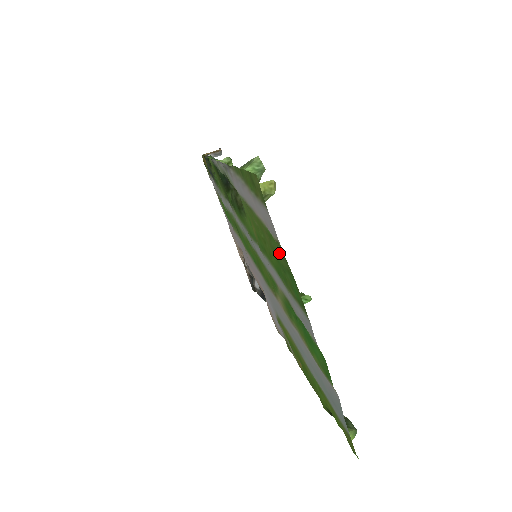
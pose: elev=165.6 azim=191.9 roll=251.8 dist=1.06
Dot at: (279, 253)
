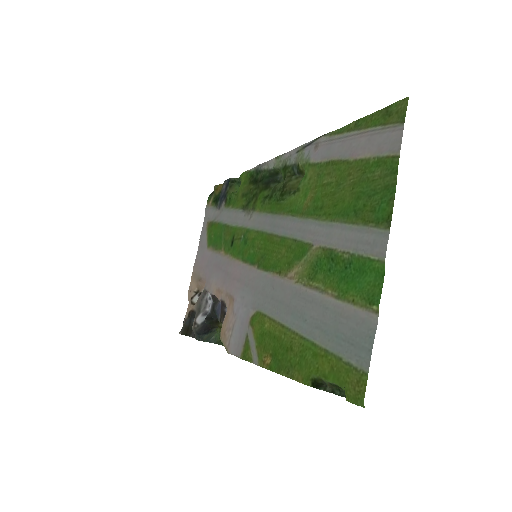
Dot at: (380, 175)
